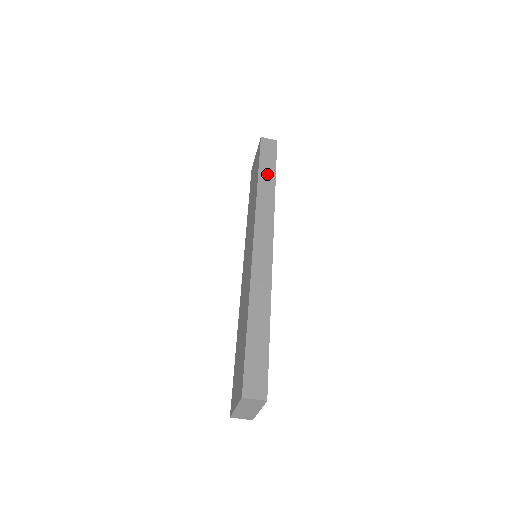
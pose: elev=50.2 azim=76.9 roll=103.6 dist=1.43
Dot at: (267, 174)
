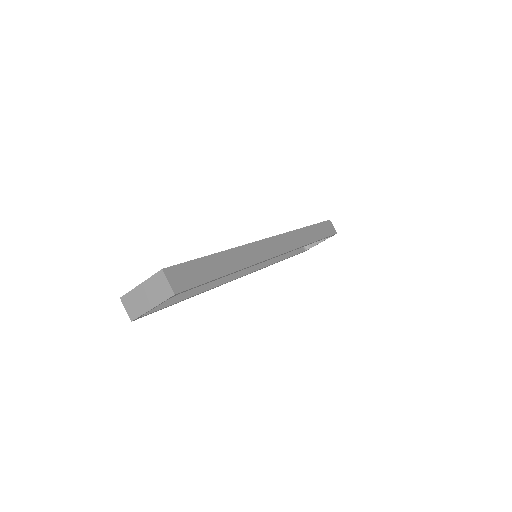
Dot at: (315, 233)
